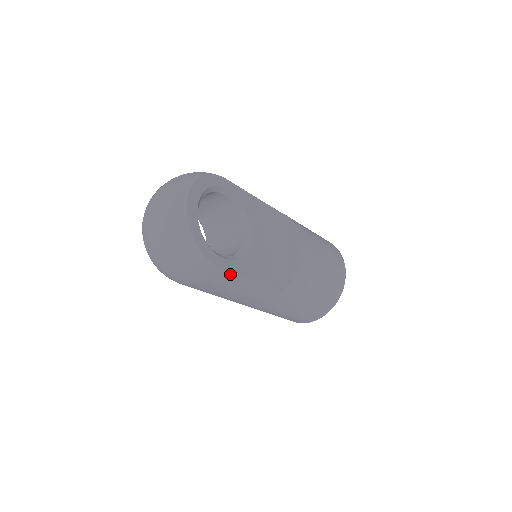
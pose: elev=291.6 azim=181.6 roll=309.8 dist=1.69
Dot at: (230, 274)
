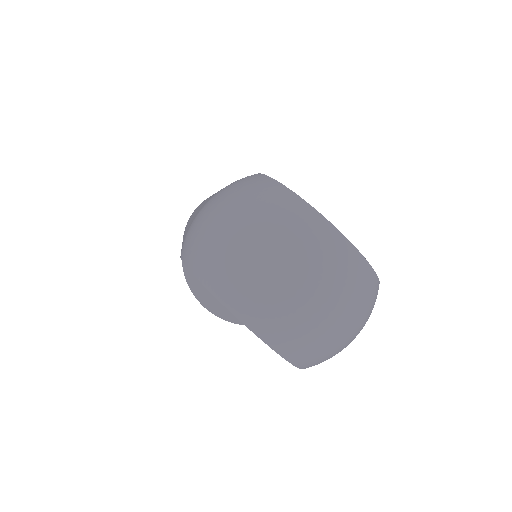
Dot at: occluded
